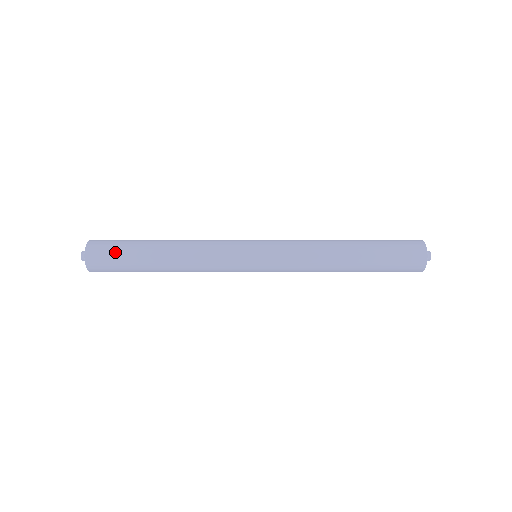
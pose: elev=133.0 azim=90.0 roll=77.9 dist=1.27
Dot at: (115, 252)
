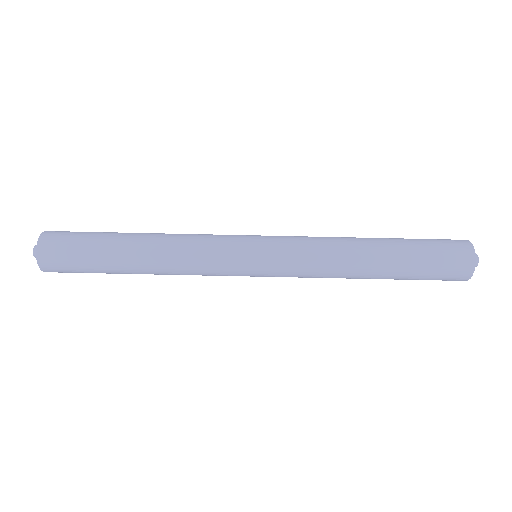
Dot at: (78, 269)
